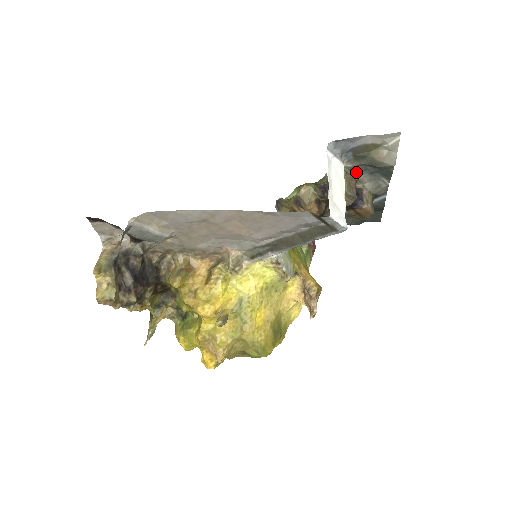
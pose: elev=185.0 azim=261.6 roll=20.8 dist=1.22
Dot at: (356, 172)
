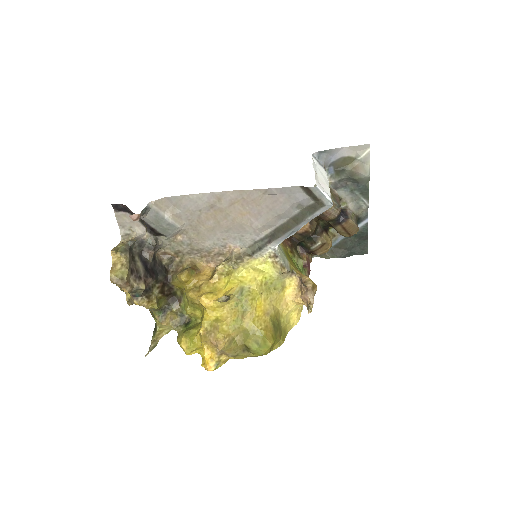
Dot at: (339, 190)
